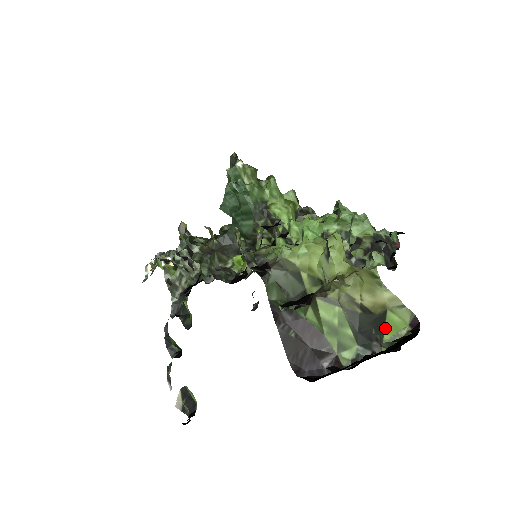
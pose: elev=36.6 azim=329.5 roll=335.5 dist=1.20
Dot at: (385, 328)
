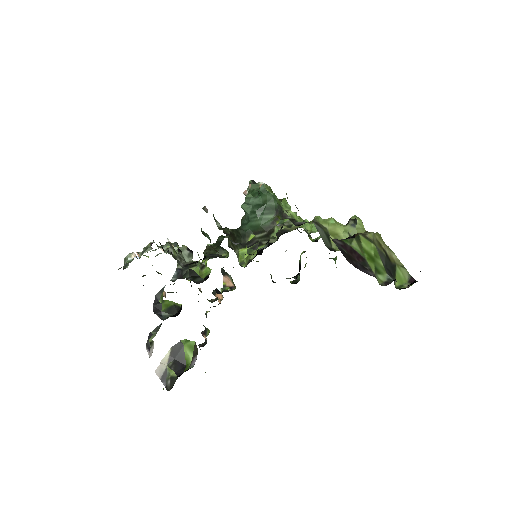
Dot at: (396, 277)
